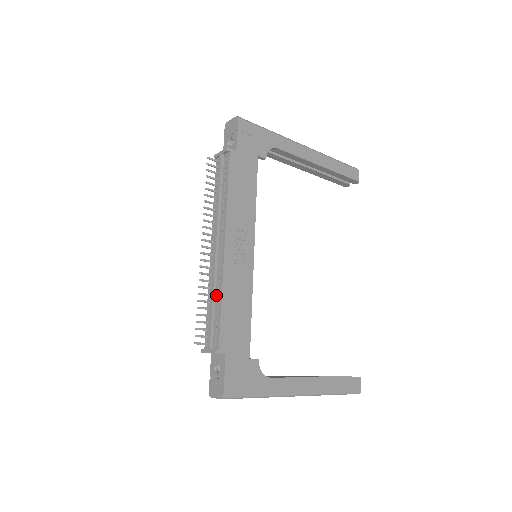
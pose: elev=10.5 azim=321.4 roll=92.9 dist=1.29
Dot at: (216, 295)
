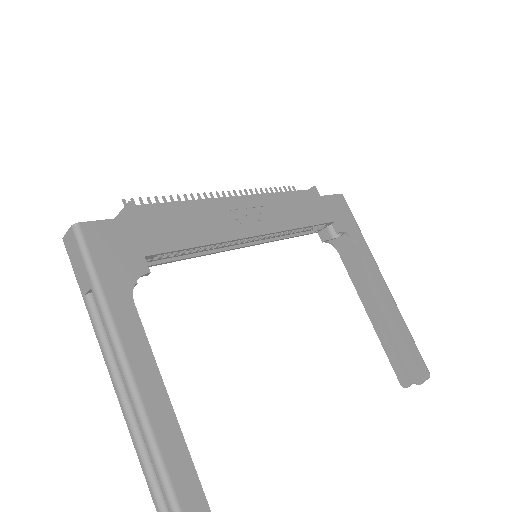
Dot at: occluded
